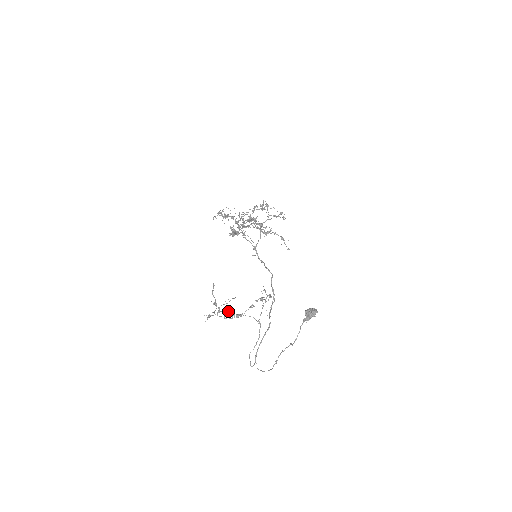
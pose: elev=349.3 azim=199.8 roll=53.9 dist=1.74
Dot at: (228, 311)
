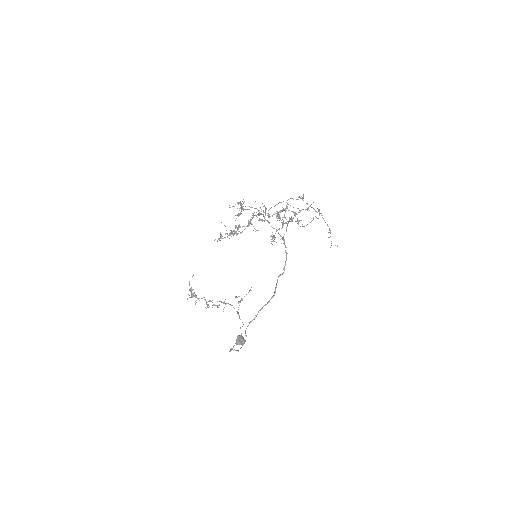
Dot at: occluded
